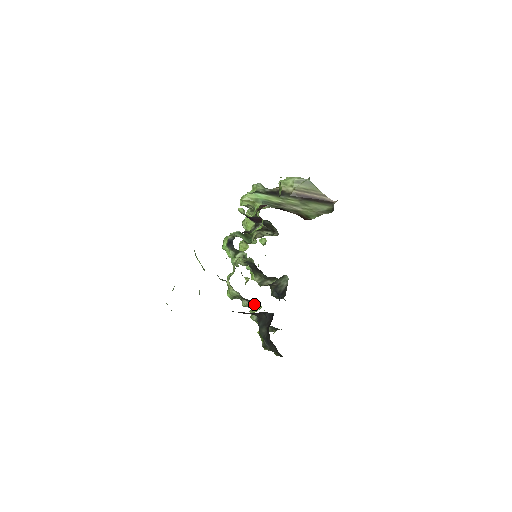
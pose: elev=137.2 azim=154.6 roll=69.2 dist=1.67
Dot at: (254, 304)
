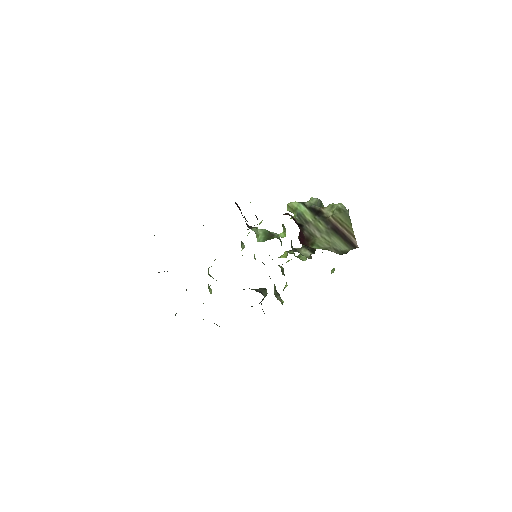
Dot at: occluded
